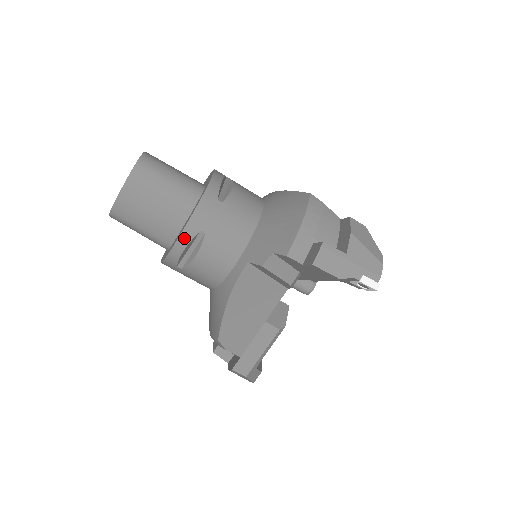
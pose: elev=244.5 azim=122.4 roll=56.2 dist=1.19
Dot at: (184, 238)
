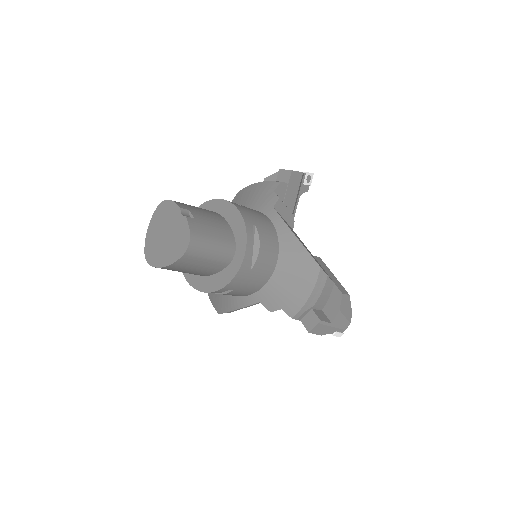
Dot at: (216, 292)
